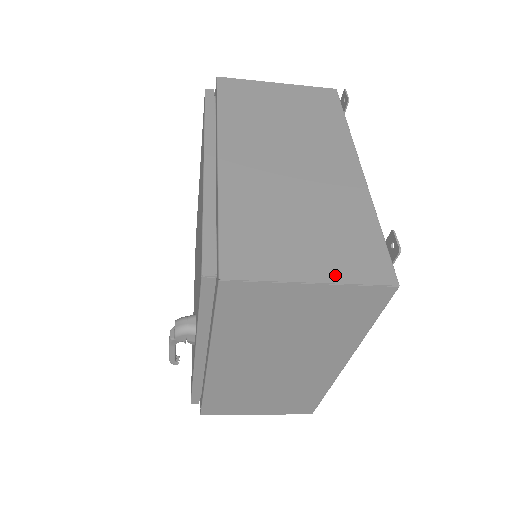
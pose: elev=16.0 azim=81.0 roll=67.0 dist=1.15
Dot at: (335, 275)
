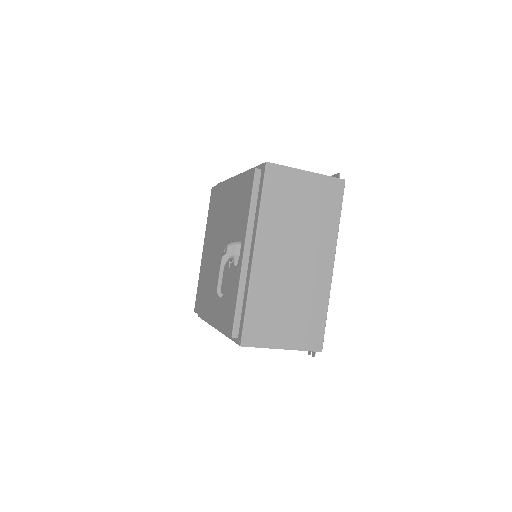
Dot at: (316, 174)
